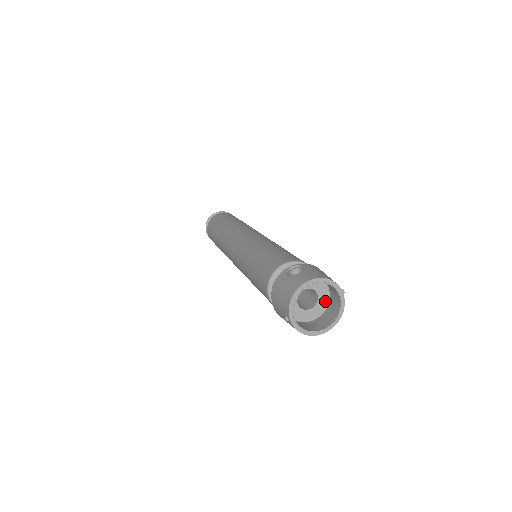
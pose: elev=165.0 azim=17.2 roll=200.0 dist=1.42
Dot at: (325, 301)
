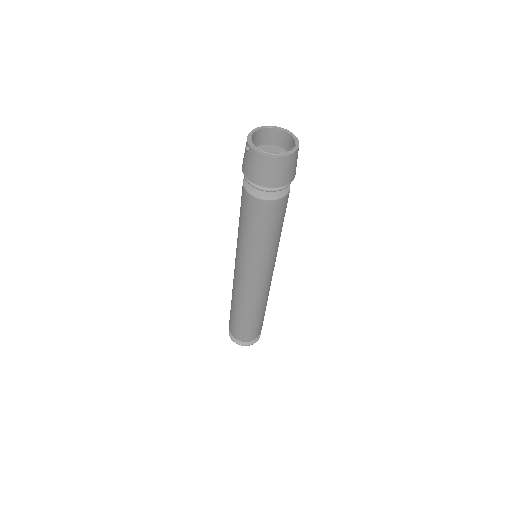
Dot at: occluded
